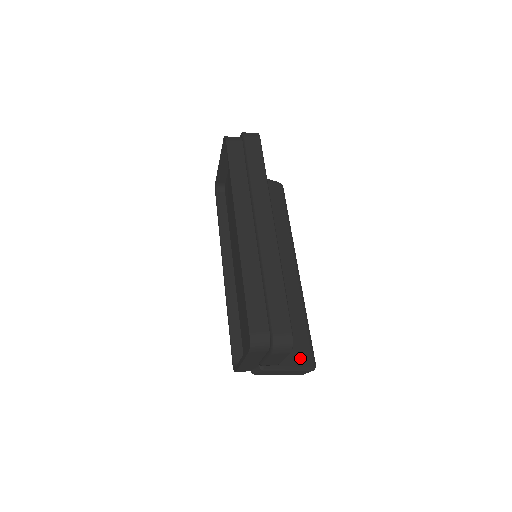
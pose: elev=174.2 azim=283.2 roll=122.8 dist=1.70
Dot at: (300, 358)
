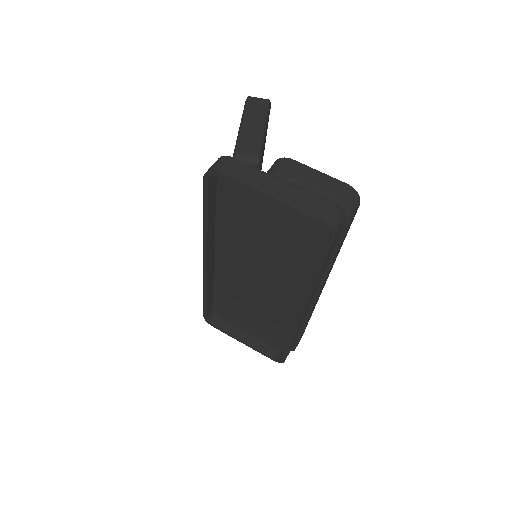
Dot at: occluded
